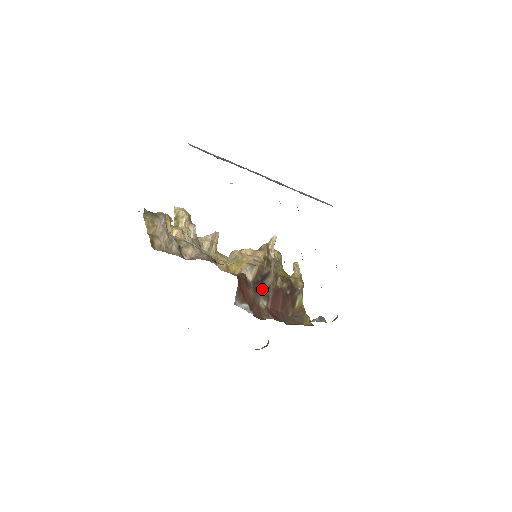
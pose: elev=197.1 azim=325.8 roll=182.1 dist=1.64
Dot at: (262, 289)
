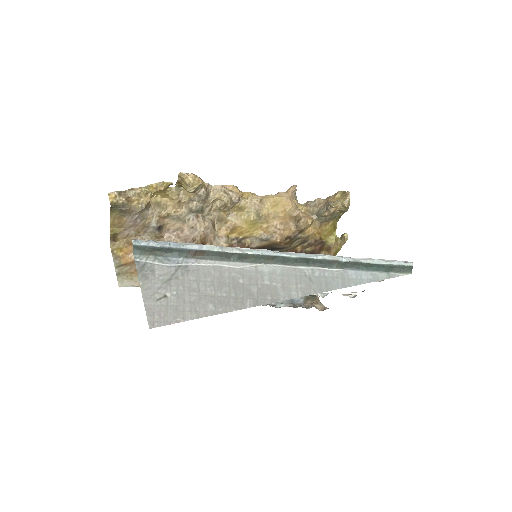
Dot at: occluded
